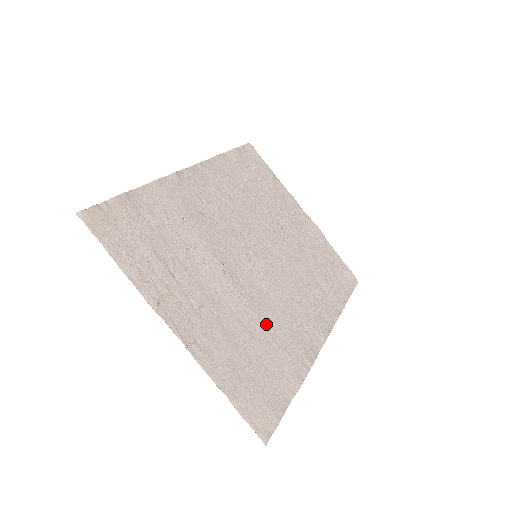
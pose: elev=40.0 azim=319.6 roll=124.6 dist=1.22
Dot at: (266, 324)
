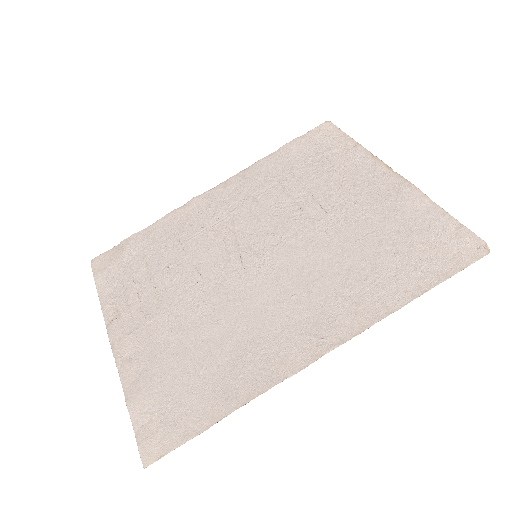
Dot at: (224, 334)
